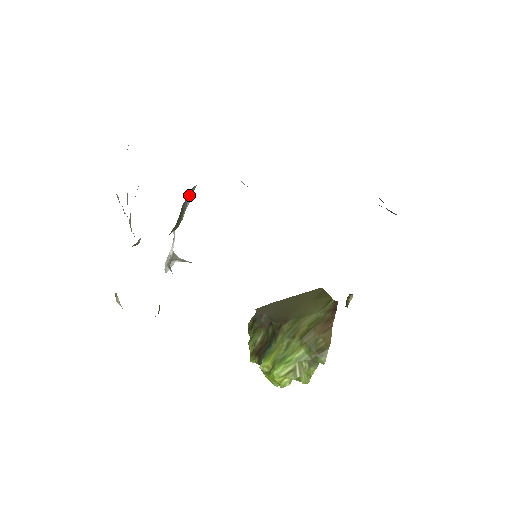
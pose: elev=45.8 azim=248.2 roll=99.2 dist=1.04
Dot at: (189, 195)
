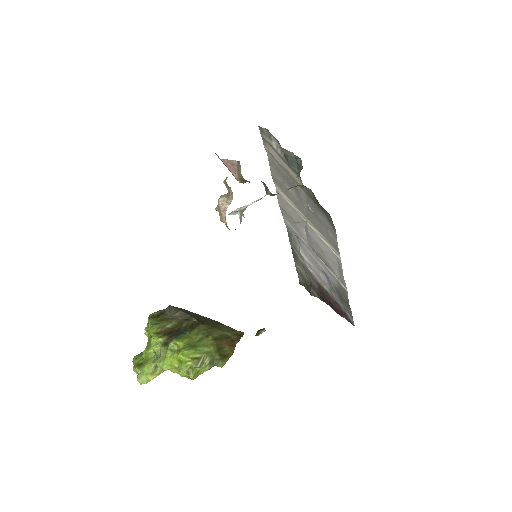
Dot at: (292, 187)
